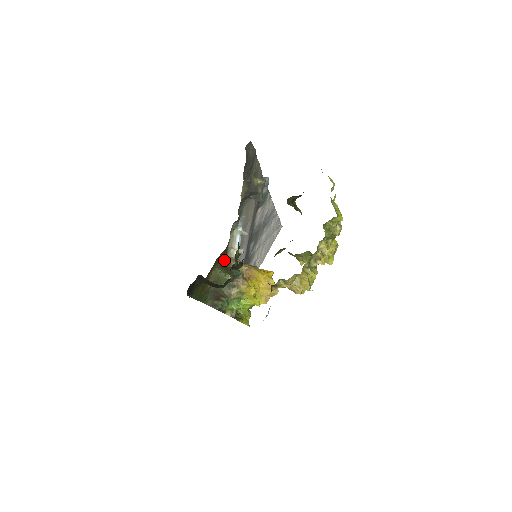
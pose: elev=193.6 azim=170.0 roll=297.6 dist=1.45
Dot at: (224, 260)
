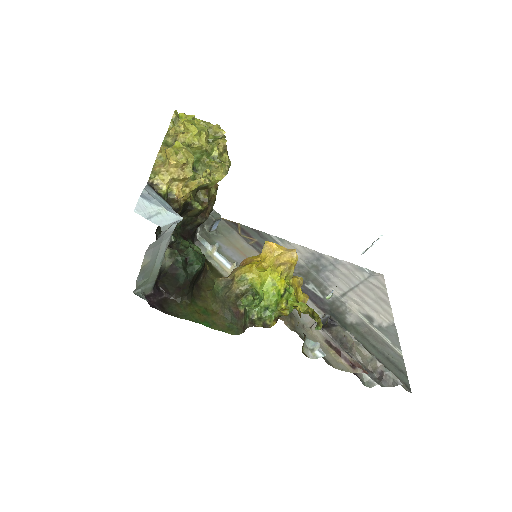
Dot at: occluded
